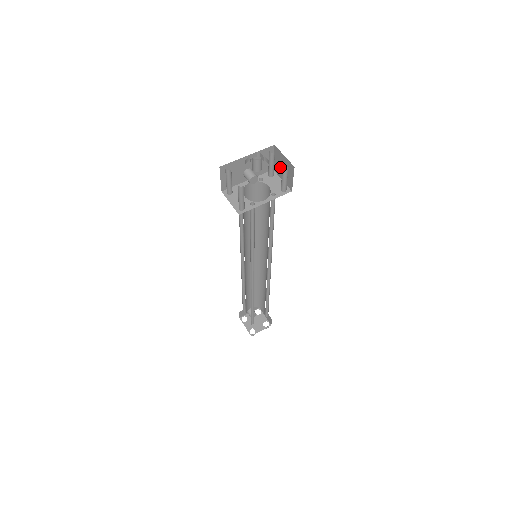
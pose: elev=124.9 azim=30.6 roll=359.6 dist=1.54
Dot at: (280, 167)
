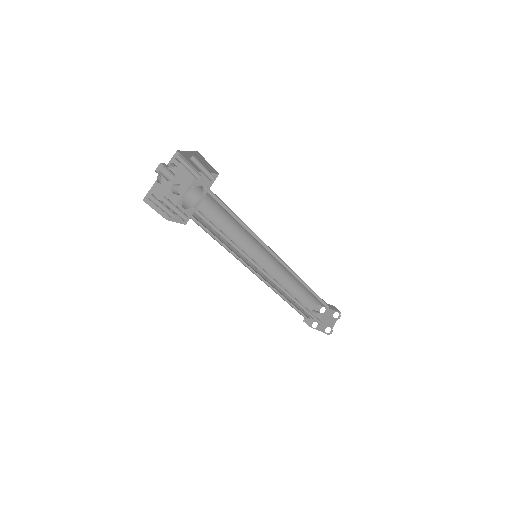
Dot at: occluded
